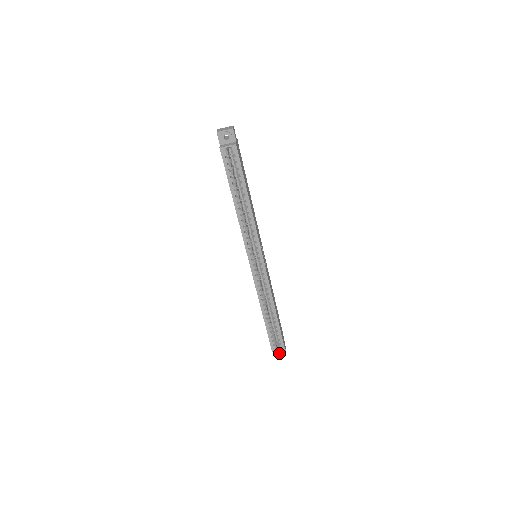
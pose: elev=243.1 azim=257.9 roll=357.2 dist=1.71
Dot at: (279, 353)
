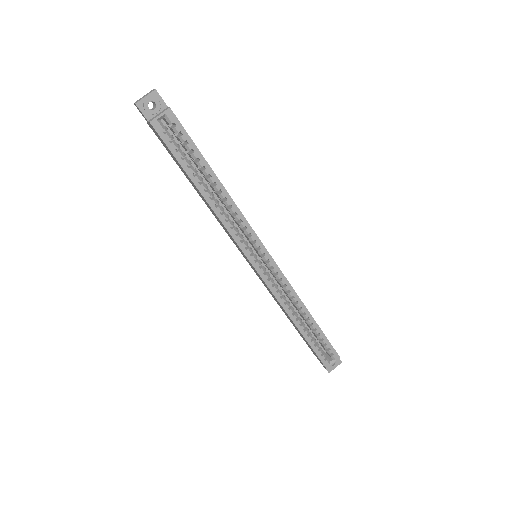
Dot at: (334, 367)
